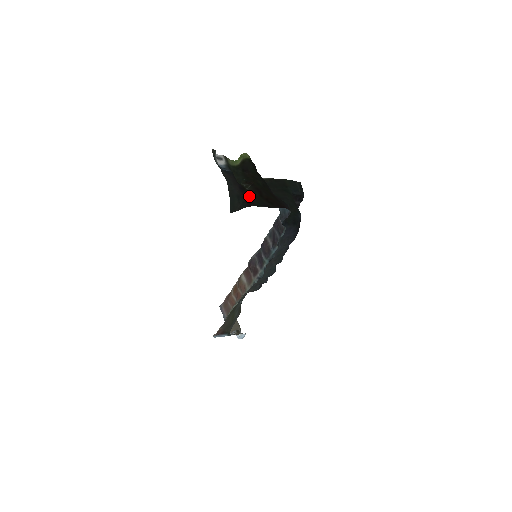
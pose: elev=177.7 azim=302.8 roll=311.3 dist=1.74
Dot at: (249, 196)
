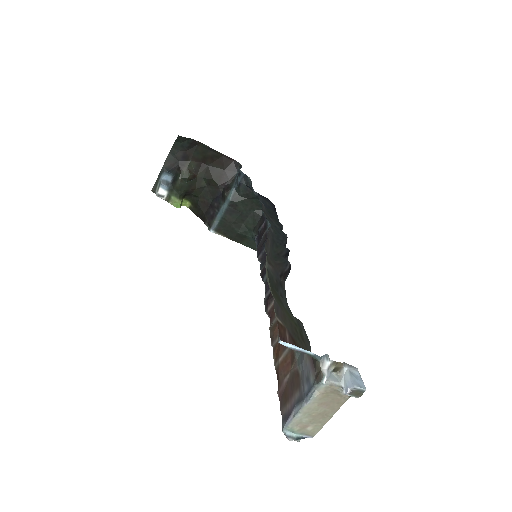
Dot at: (193, 152)
